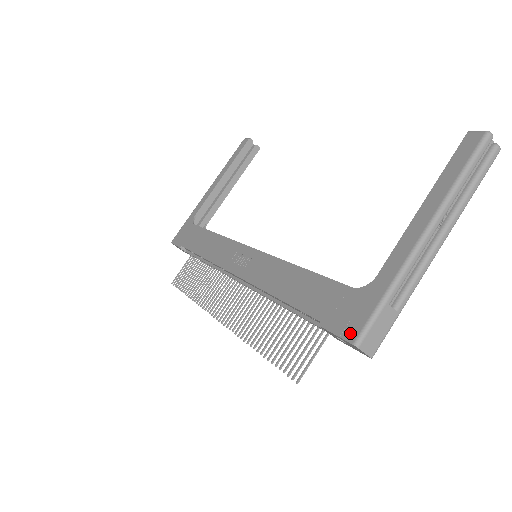
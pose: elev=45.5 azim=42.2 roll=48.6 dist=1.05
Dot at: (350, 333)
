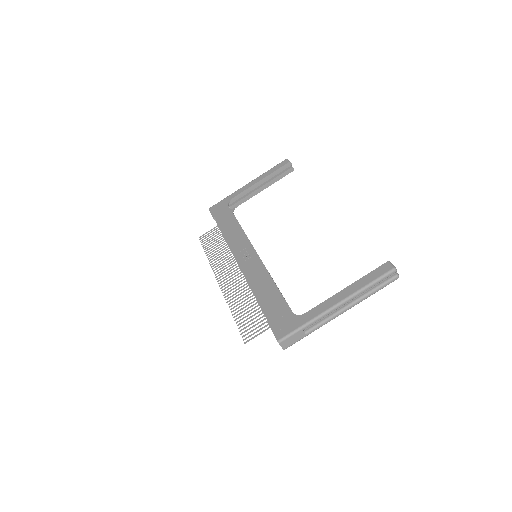
Dot at: (279, 335)
